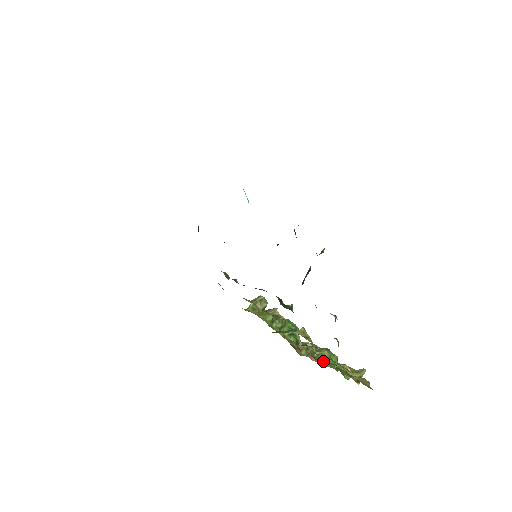
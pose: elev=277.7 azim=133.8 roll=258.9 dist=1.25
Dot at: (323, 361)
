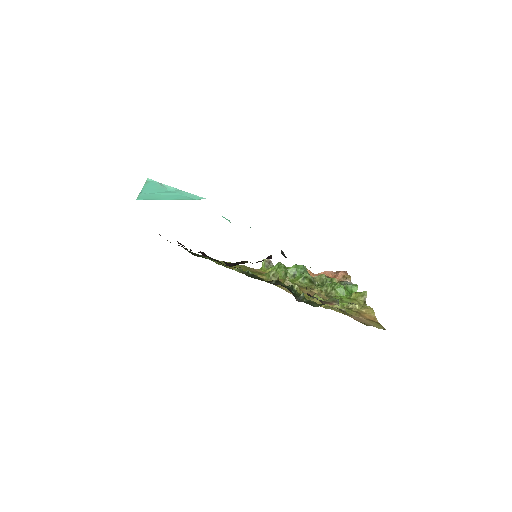
Dot at: (335, 295)
